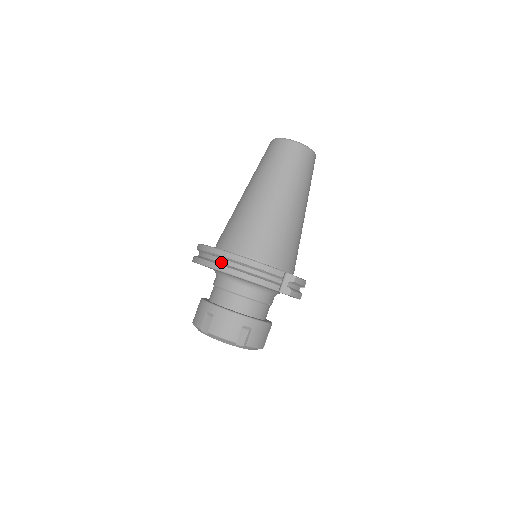
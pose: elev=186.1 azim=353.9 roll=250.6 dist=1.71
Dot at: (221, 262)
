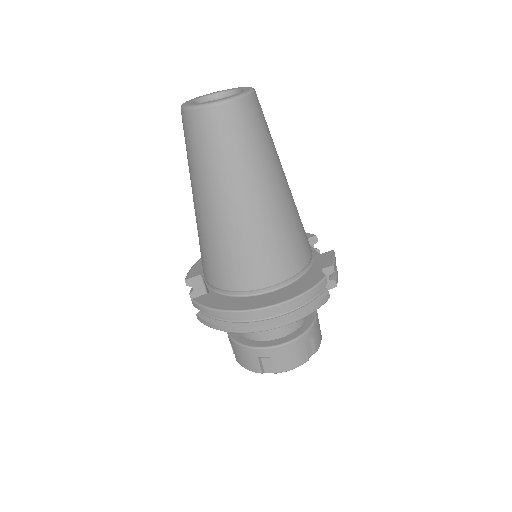
Dot at: (254, 320)
